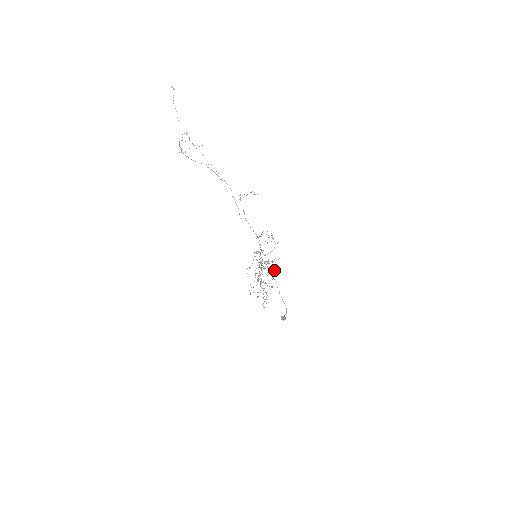
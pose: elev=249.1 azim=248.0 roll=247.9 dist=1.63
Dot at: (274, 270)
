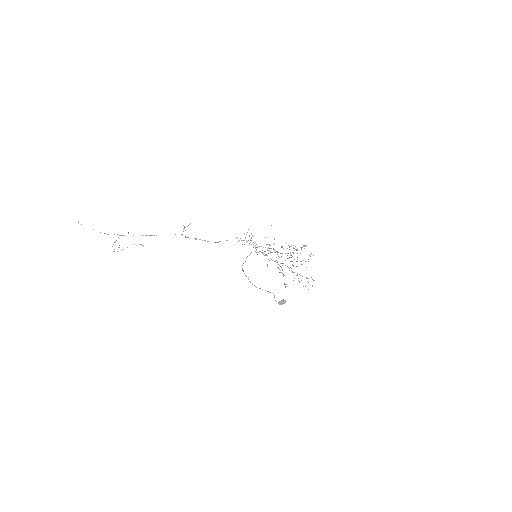
Dot at: occluded
